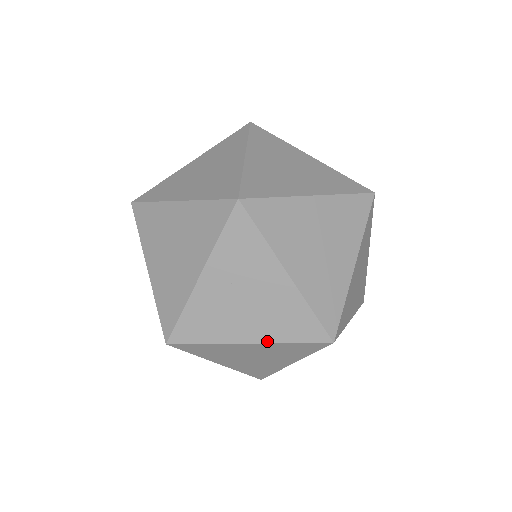
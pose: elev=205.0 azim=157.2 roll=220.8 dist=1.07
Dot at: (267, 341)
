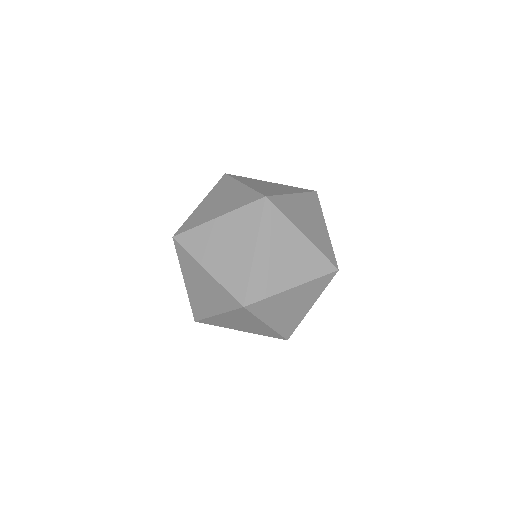
Dot at: (222, 312)
